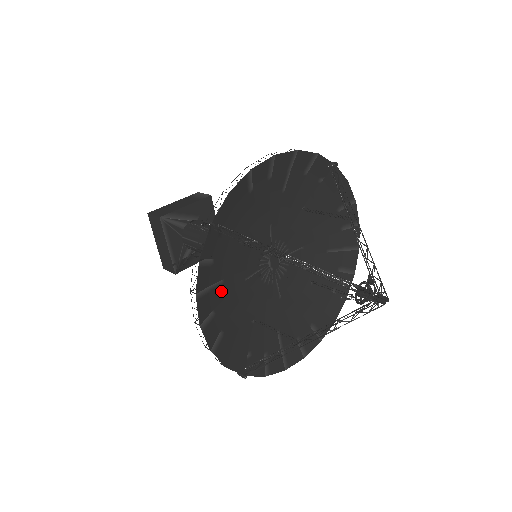
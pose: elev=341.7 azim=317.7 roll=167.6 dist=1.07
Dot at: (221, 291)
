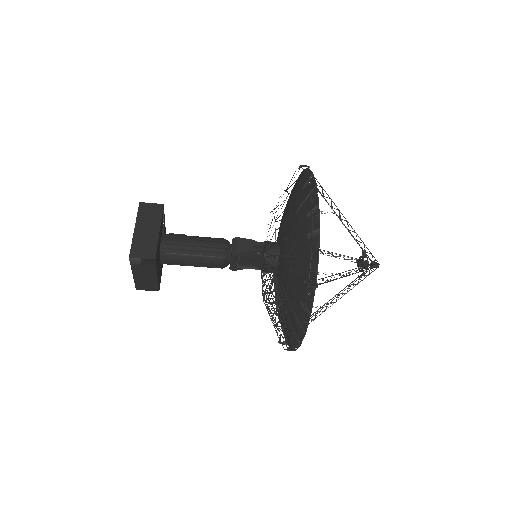
Dot at: (298, 216)
